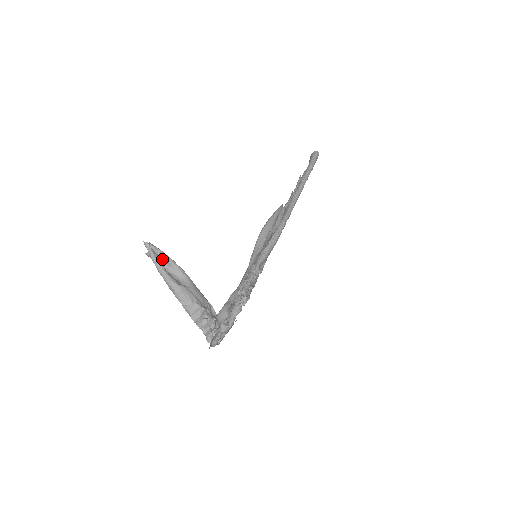
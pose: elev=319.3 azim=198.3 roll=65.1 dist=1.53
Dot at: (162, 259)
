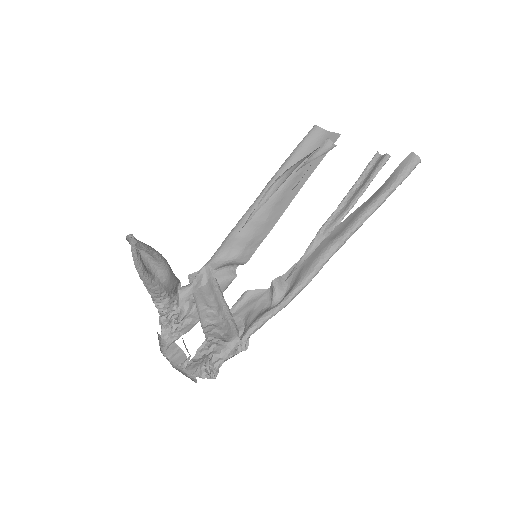
Dot at: occluded
